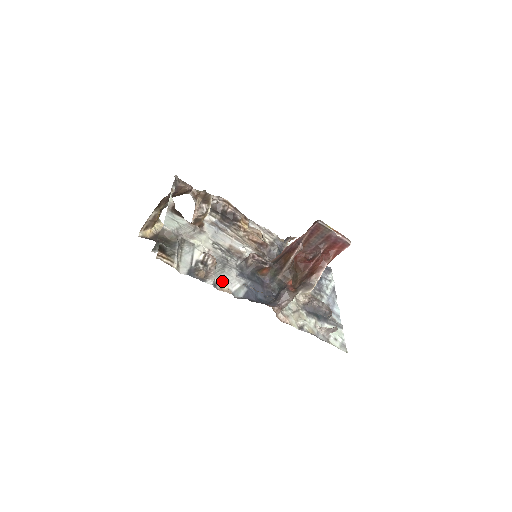
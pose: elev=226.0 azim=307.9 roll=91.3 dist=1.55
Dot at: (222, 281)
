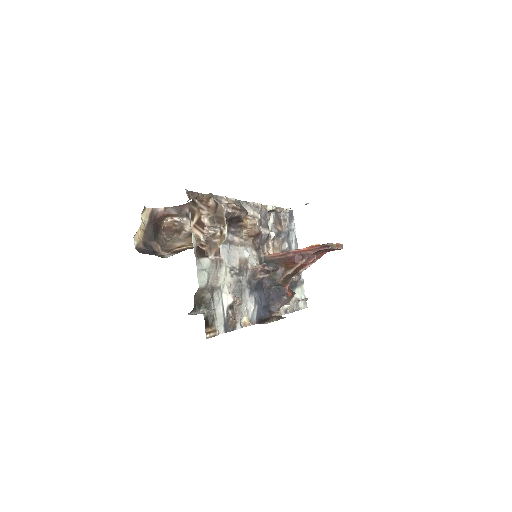
Dot at: (244, 315)
